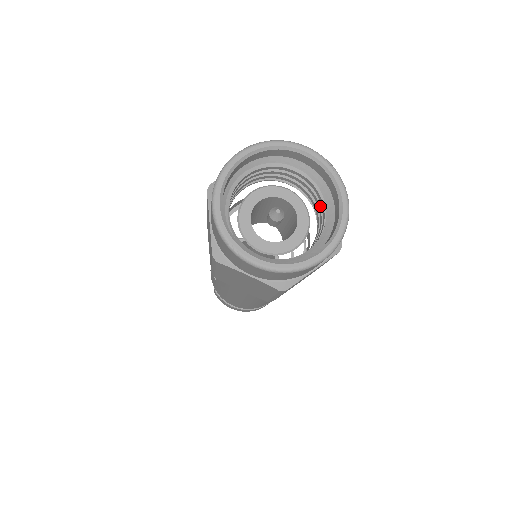
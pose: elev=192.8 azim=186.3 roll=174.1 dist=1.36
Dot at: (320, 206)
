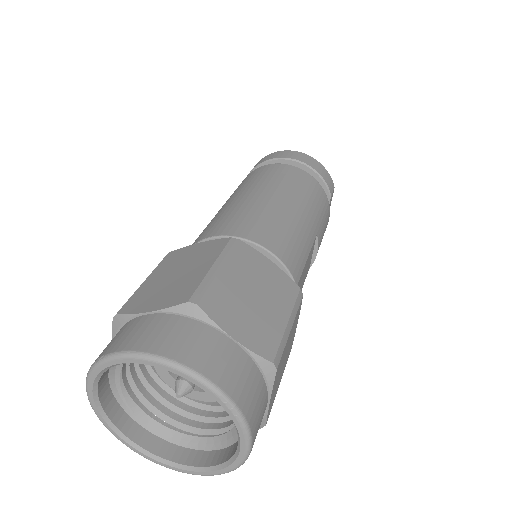
Dot at: occluded
